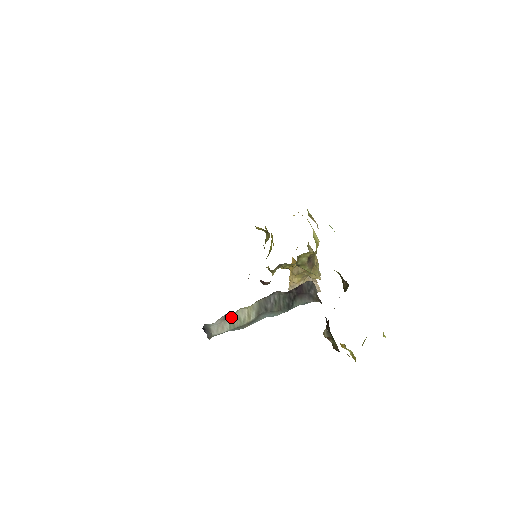
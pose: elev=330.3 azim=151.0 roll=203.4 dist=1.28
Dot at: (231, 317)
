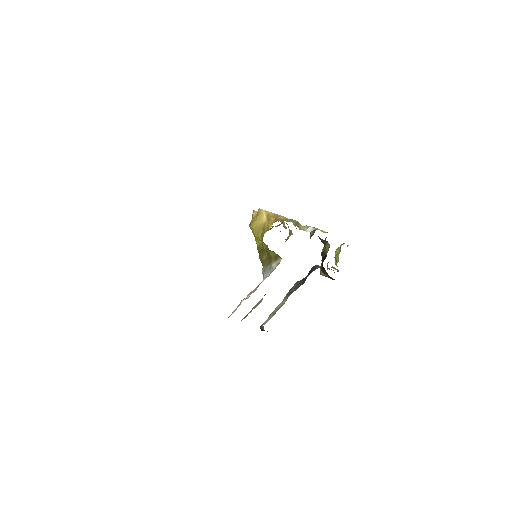
Dot at: (273, 312)
